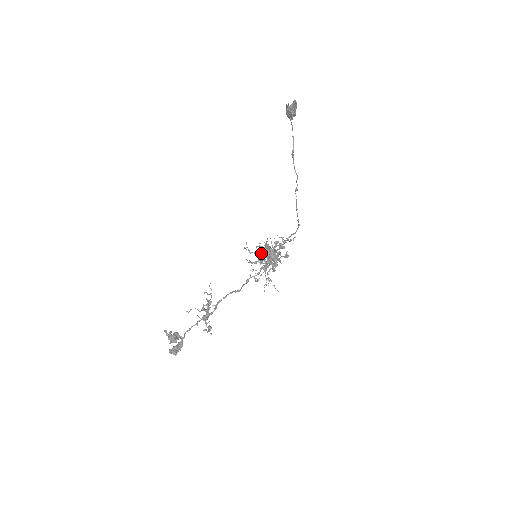
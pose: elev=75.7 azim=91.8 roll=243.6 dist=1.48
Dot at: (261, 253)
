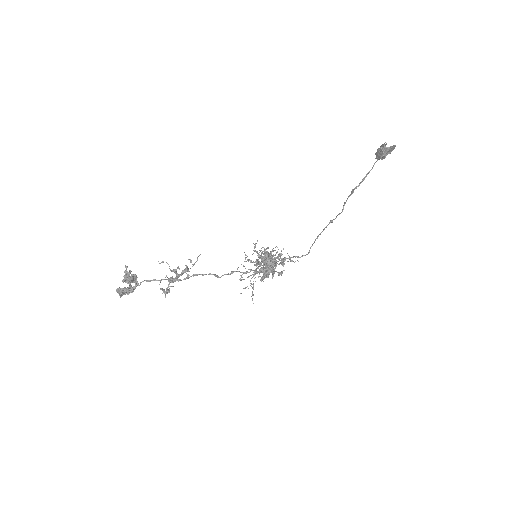
Dot at: (263, 258)
